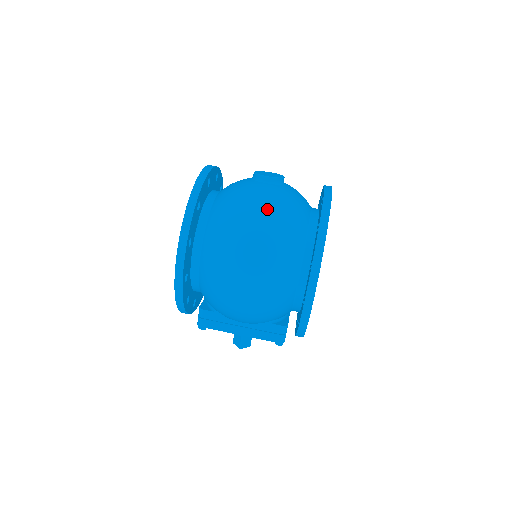
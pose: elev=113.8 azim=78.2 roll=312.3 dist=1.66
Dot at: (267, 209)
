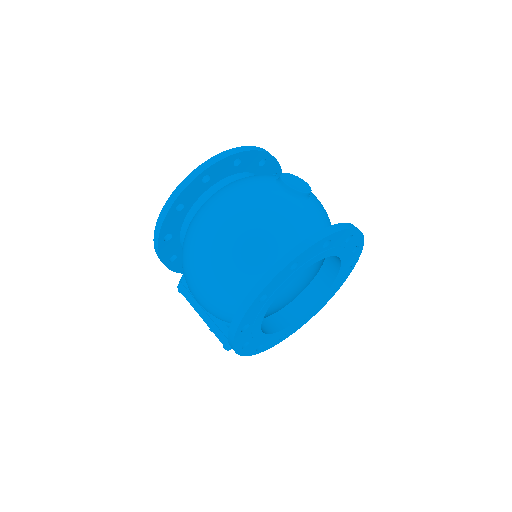
Dot at: (253, 214)
